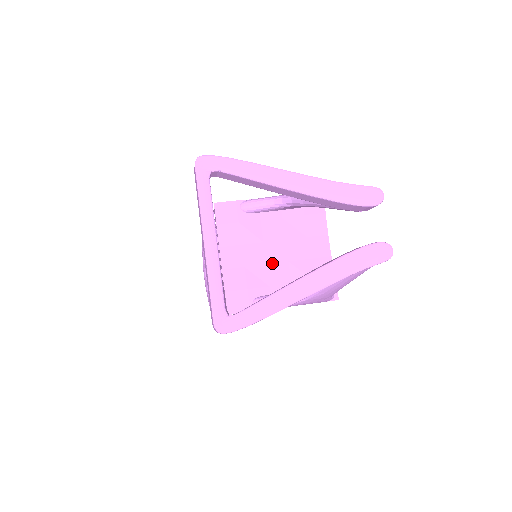
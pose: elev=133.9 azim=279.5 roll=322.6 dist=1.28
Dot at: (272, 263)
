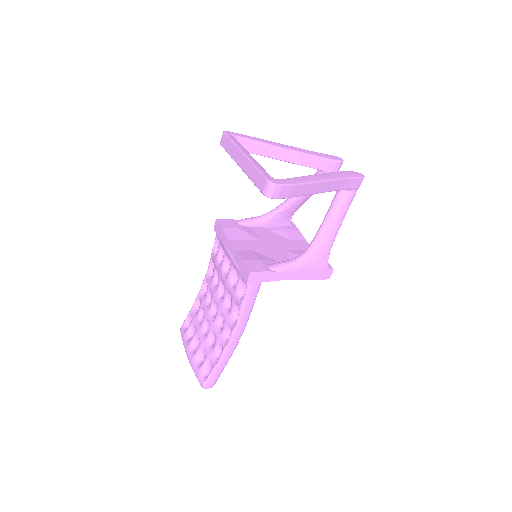
Dot at: (273, 250)
